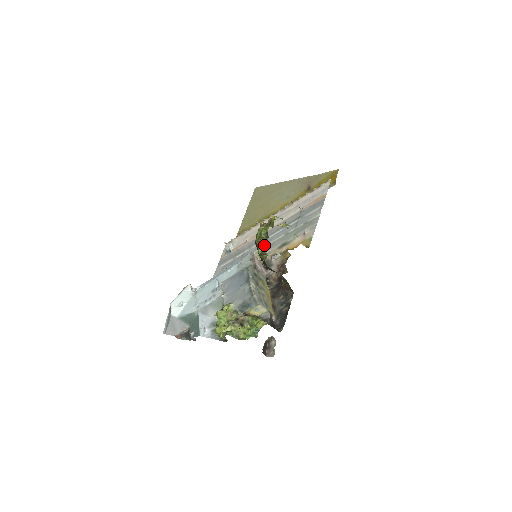
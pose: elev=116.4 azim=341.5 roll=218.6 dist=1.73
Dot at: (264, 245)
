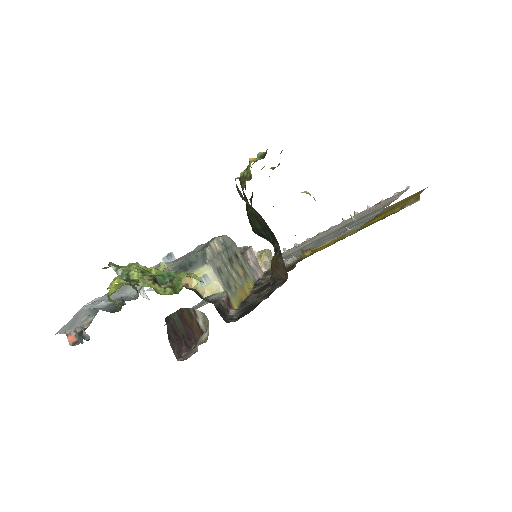
Dot at: (252, 161)
